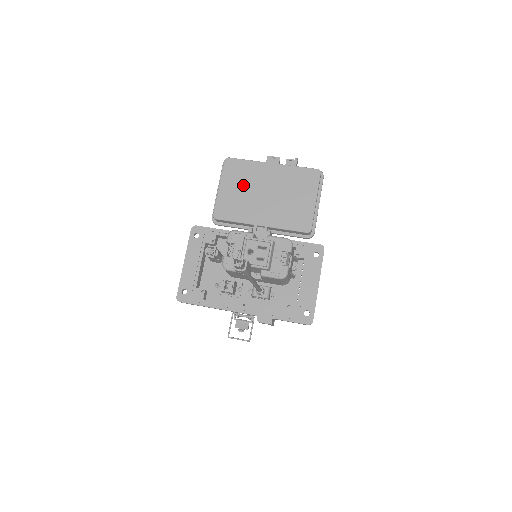
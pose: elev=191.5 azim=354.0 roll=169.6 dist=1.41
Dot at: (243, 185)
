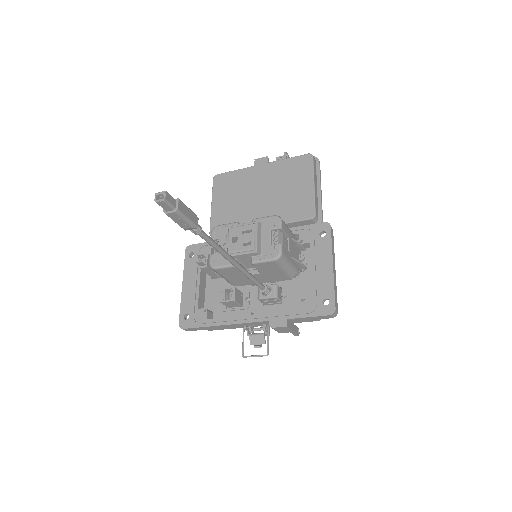
Dot at: (235, 195)
